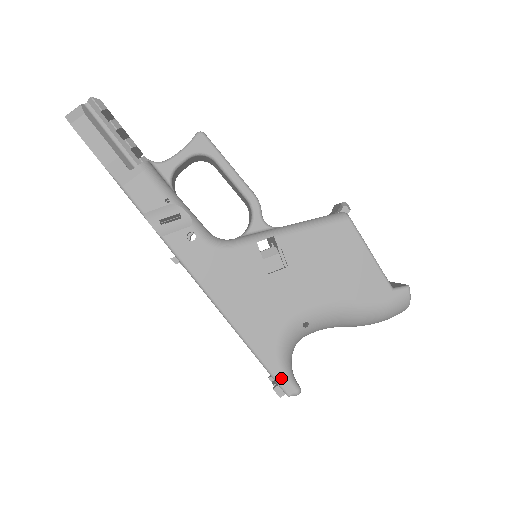
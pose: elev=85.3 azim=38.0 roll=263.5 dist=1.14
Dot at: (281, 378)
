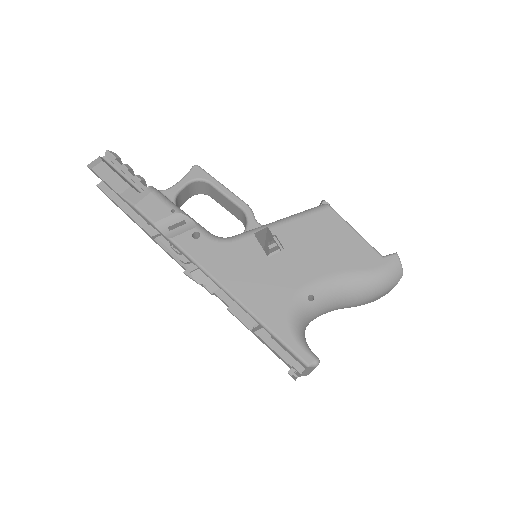
Dot at: (297, 349)
